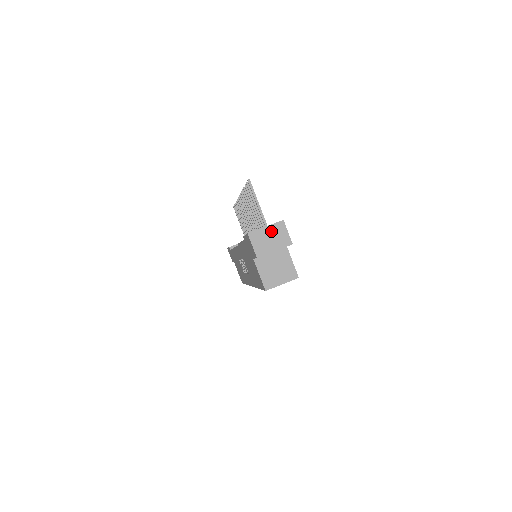
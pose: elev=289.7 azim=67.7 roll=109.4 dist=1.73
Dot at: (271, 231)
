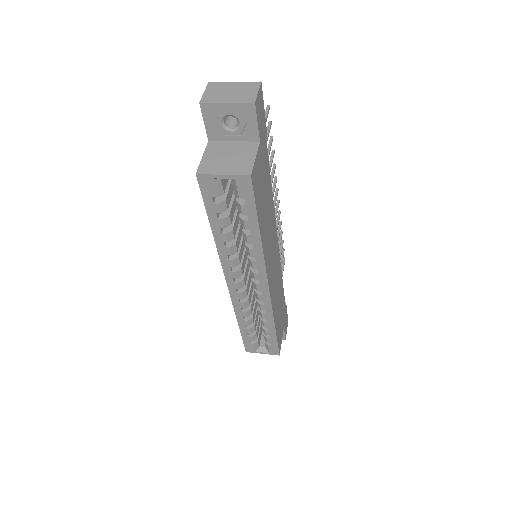
Dot at: (238, 87)
